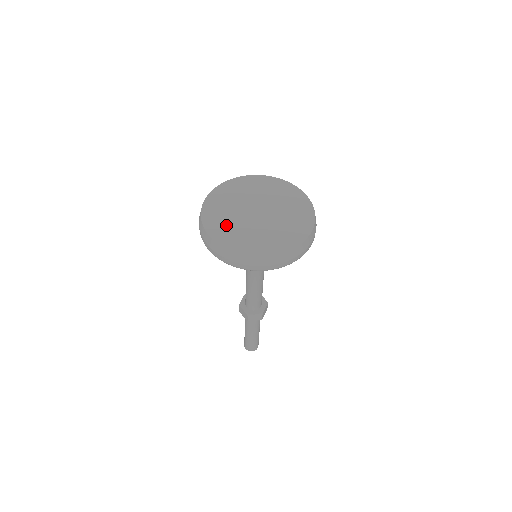
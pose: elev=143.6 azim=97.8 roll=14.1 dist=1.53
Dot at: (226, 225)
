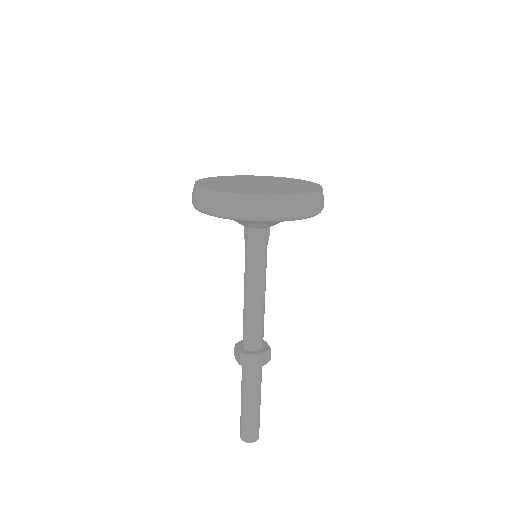
Dot at: (218, 183)
